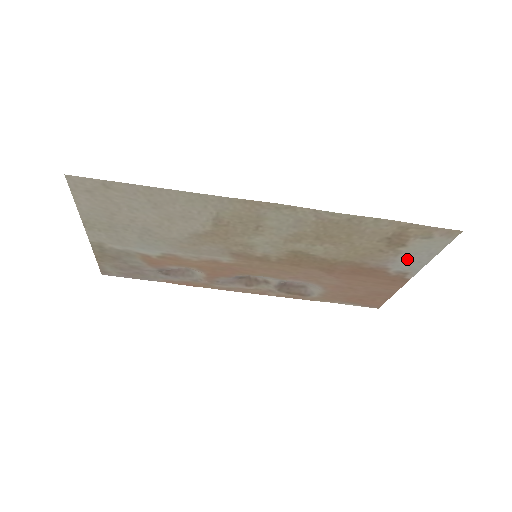
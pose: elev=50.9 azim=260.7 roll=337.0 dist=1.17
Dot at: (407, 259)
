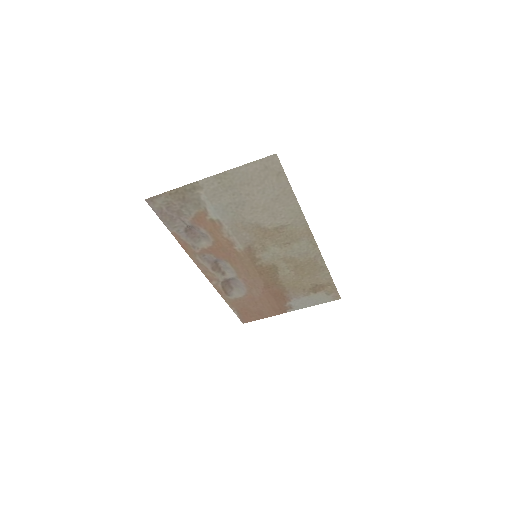
Dot at: (304, 300)
